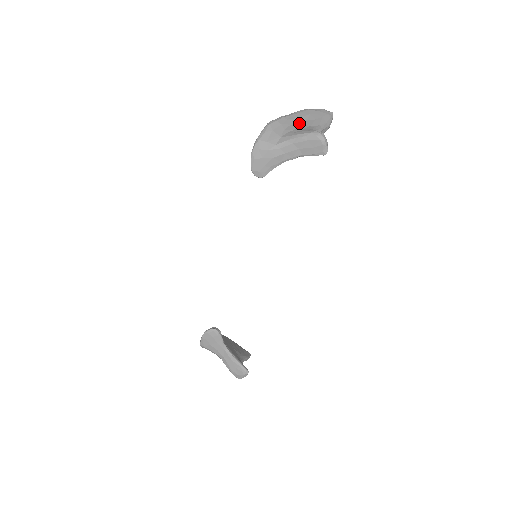
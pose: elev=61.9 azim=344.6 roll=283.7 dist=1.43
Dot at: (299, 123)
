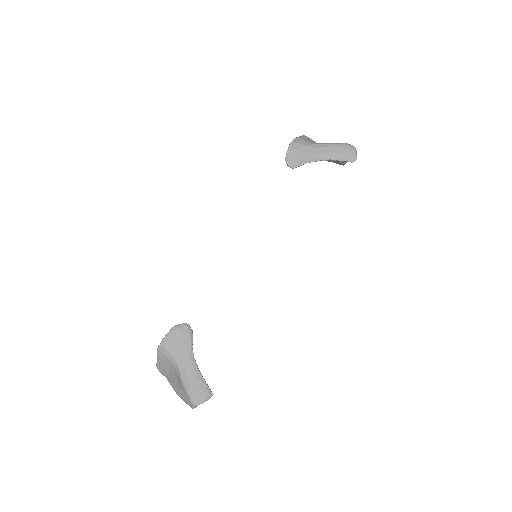
Dot at: occluded
